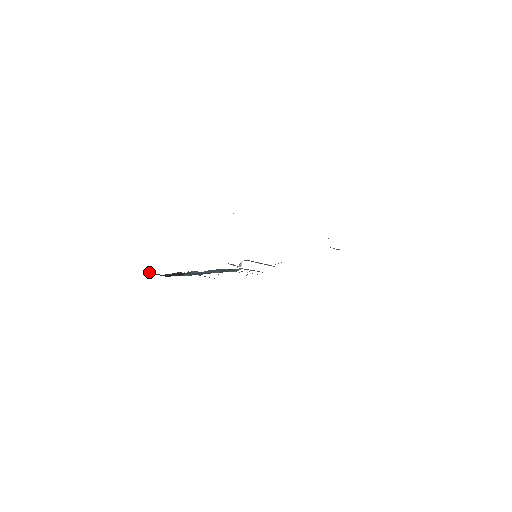
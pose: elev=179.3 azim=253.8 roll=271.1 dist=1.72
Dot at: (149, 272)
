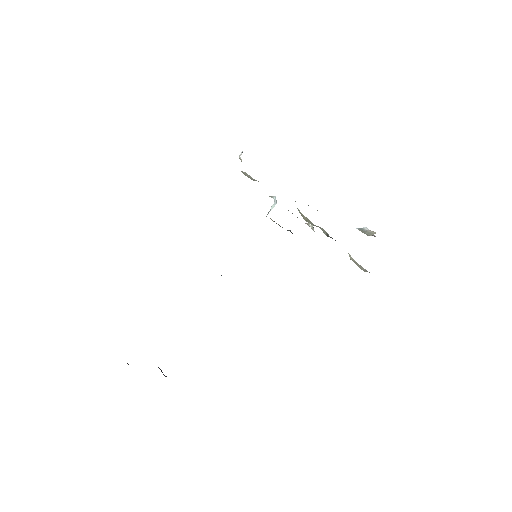
Dot at: occluded
